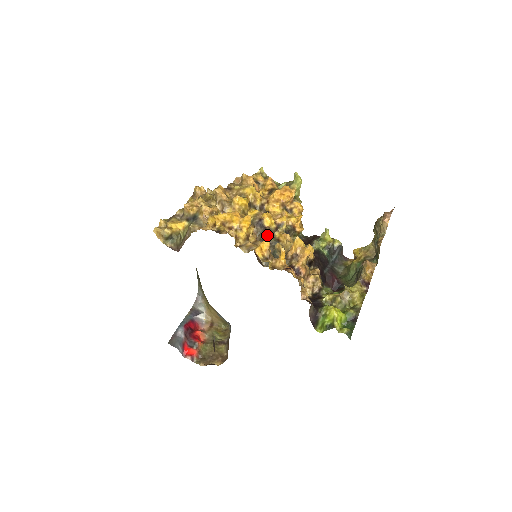
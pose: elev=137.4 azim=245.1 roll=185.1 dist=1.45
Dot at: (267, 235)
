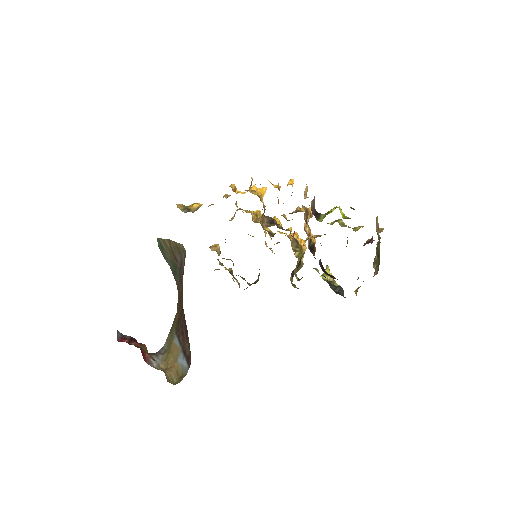
Dot at: occluded
